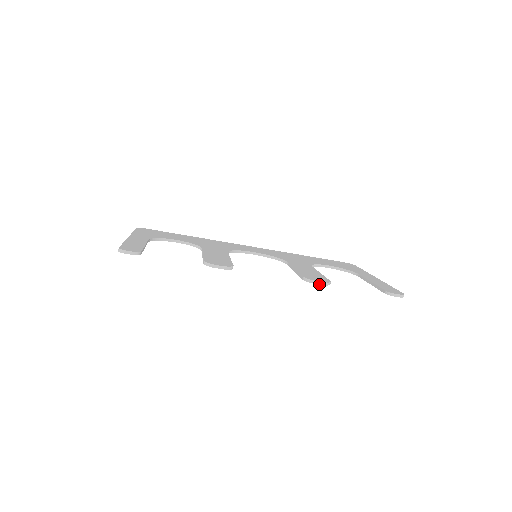
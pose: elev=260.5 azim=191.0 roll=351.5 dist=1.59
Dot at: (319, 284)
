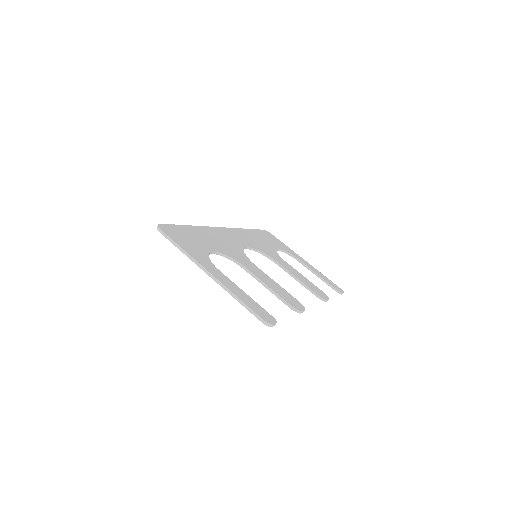
Dot at: occluded
